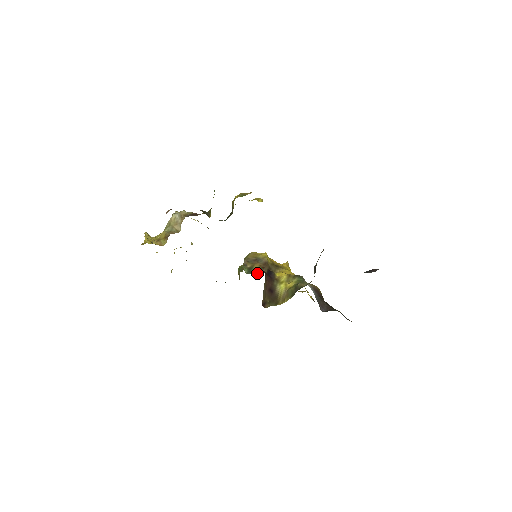
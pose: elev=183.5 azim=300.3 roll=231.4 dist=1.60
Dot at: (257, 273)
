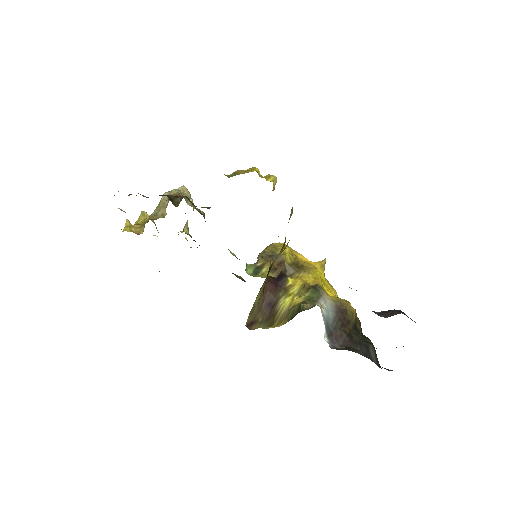
Dot at: (264, 276)
